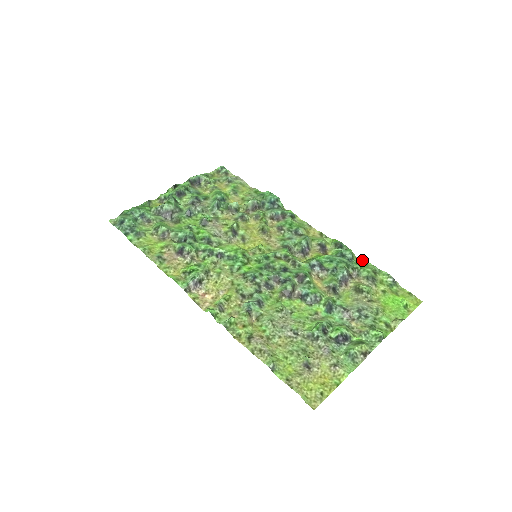
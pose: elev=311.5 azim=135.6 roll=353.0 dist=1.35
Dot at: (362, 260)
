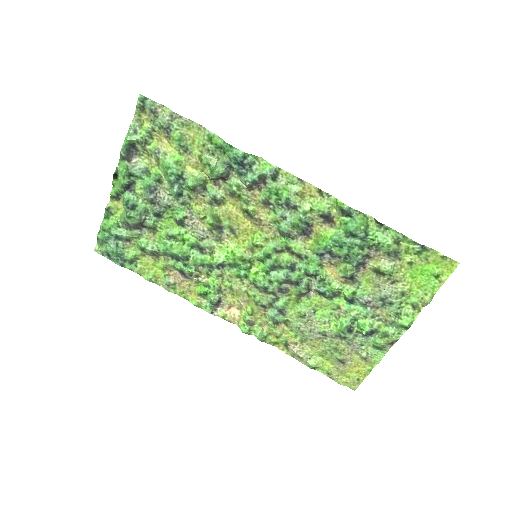
Dot at: (380, 225)
